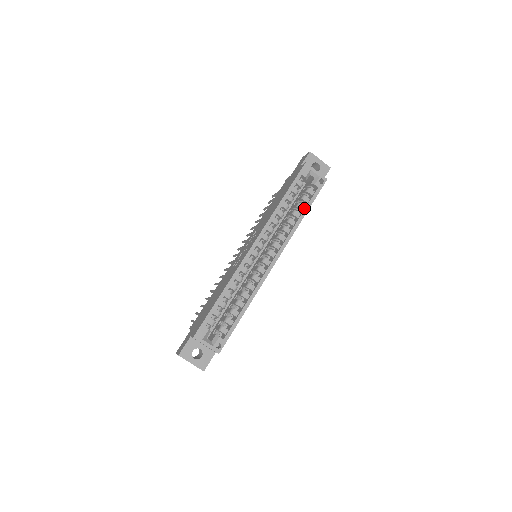
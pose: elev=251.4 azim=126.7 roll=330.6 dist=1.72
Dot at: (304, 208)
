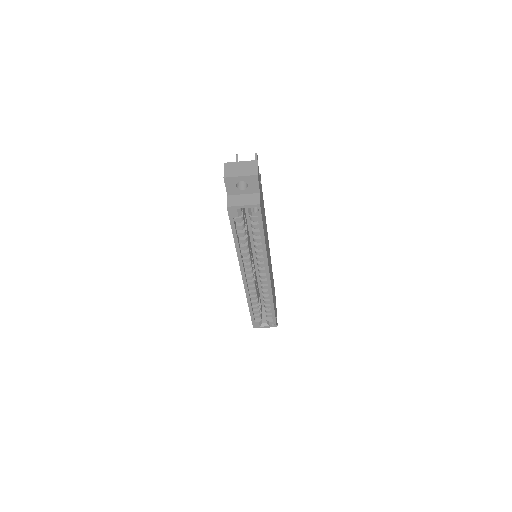
Dot at: (260, 234)
